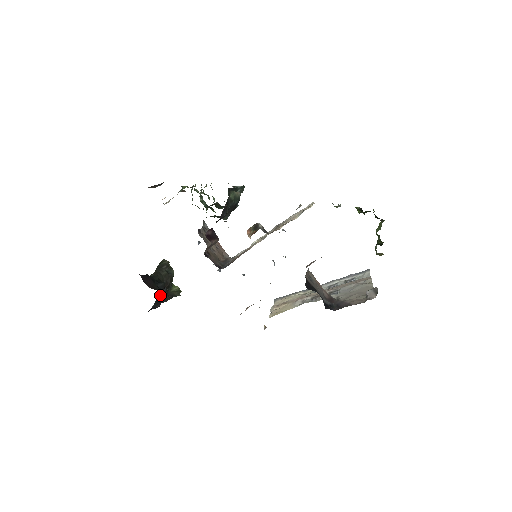
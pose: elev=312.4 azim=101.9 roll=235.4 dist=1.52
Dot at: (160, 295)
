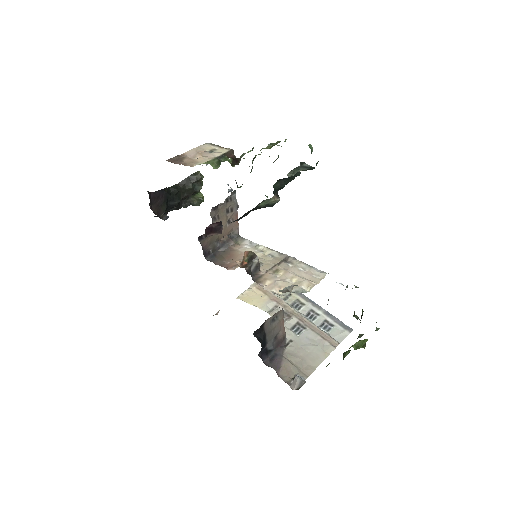
Dot at: occluded
